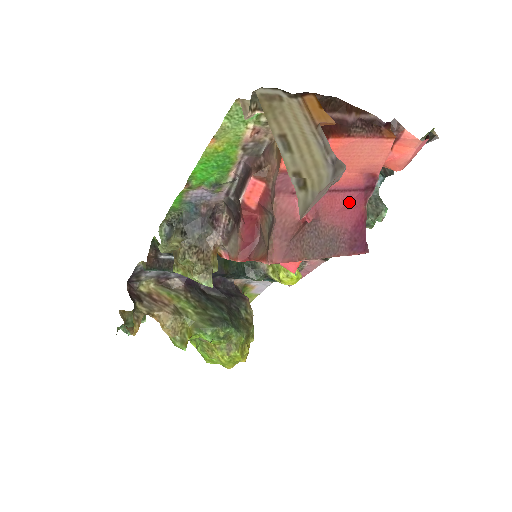
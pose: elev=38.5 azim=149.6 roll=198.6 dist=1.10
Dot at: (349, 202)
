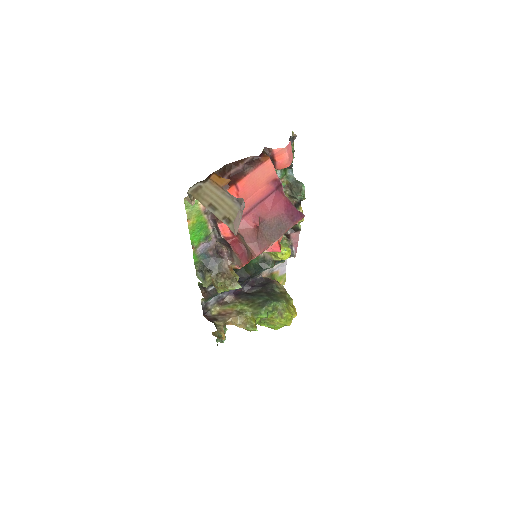
Dot at: (273, 201)
